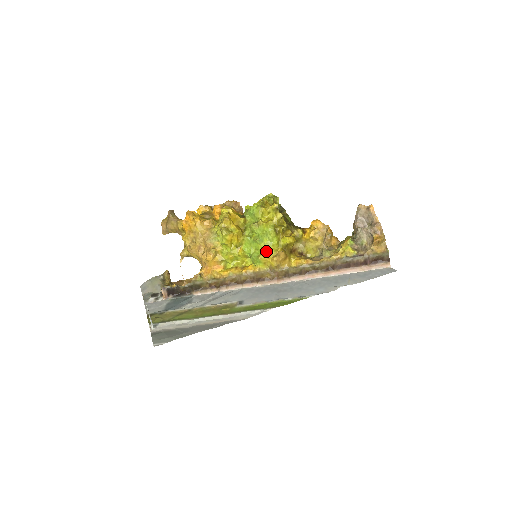
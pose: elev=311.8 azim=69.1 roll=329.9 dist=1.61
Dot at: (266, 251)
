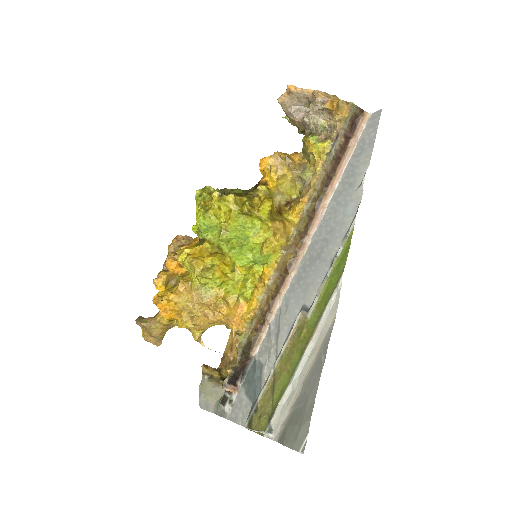
Dot at: (261, 241)
